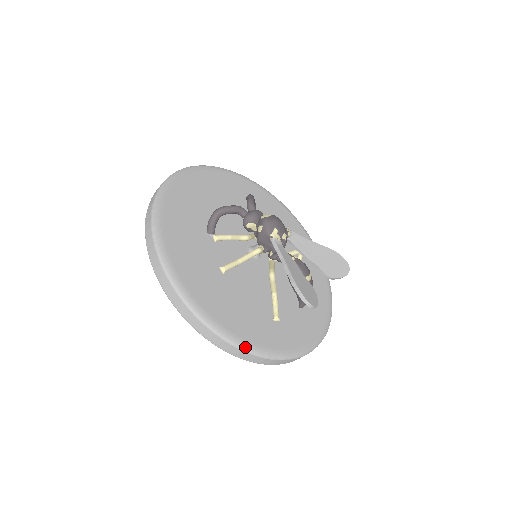
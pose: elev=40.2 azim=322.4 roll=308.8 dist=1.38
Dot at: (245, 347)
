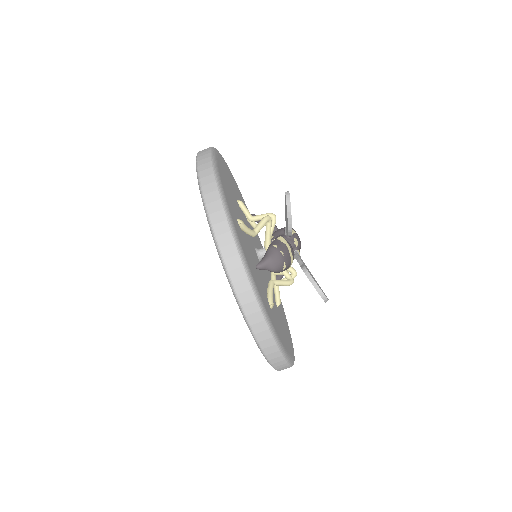
Dot at: (215, 164)
